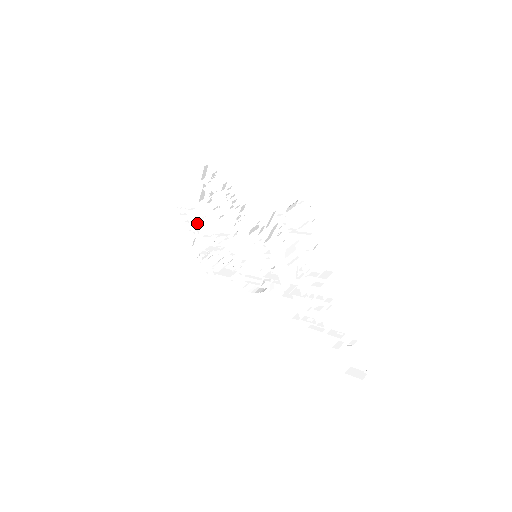
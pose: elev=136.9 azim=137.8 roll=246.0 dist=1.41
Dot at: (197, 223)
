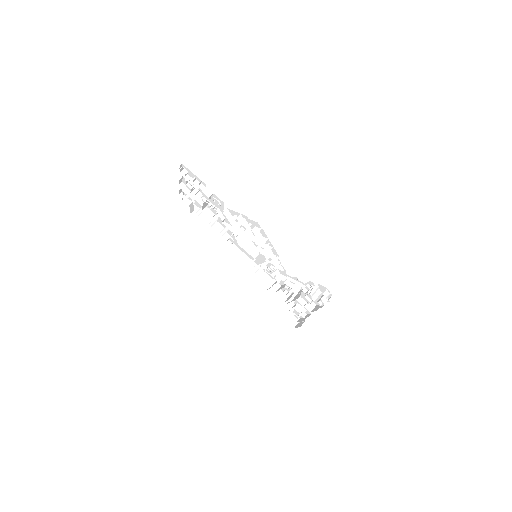
Dot at: occluded
